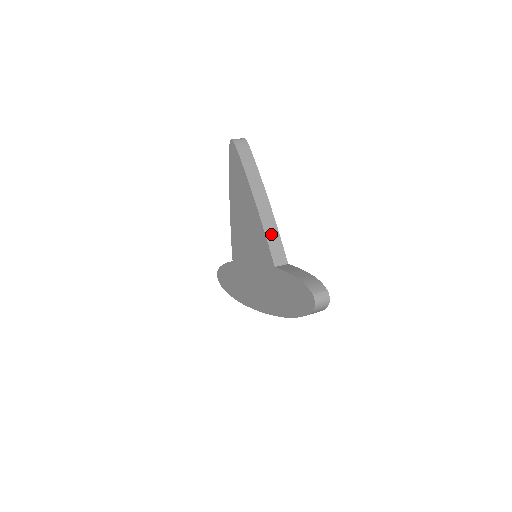
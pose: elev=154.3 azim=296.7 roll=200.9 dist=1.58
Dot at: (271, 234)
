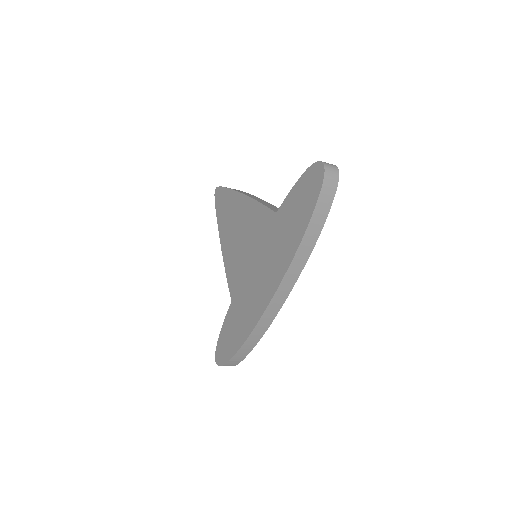
Dot at: (266, 204)
